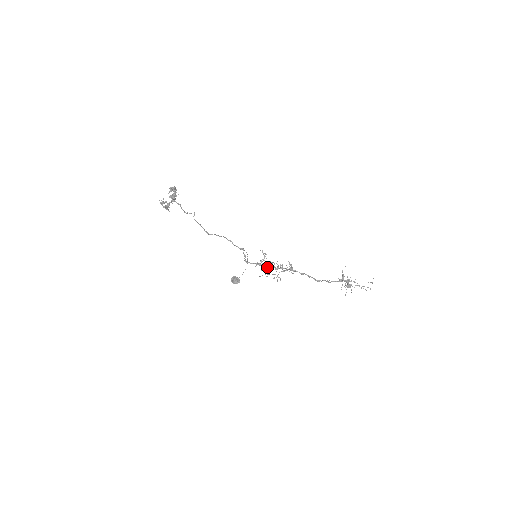
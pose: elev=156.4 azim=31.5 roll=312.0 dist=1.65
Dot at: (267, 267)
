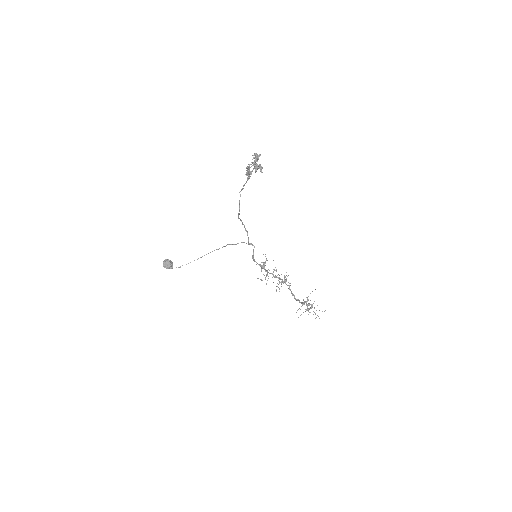
Dot at: occluded
